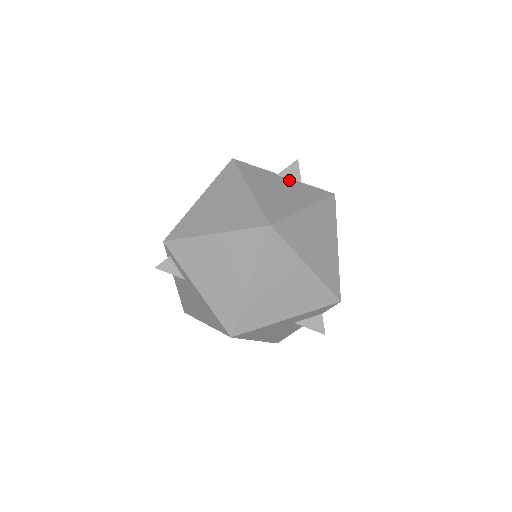
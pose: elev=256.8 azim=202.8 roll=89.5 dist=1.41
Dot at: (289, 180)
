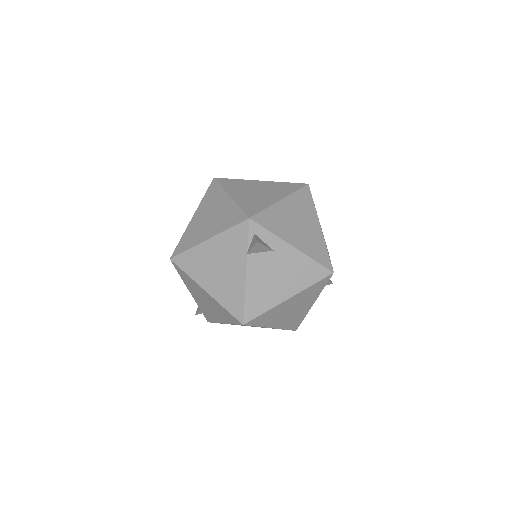
Dot at: occluded
